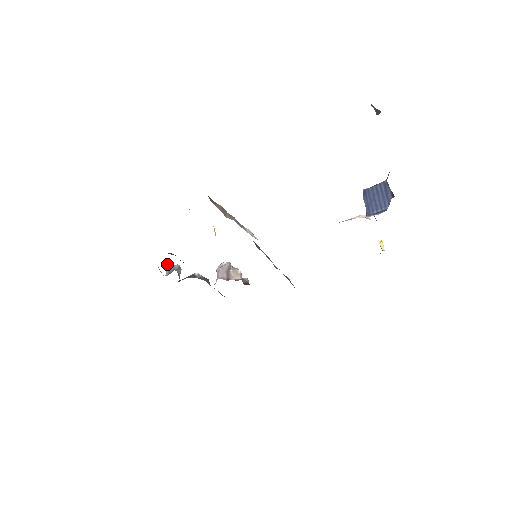
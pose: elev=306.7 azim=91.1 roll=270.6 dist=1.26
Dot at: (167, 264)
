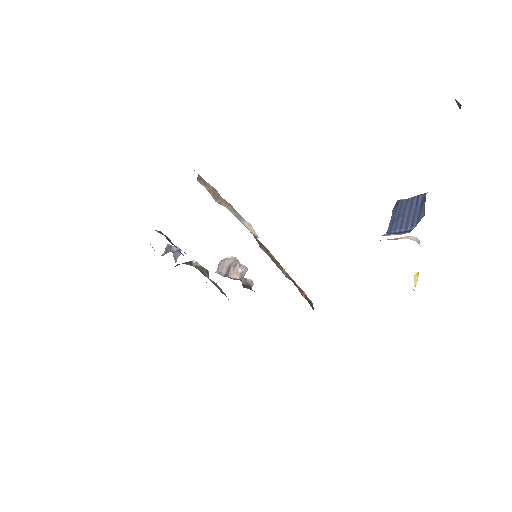
Dot at: (168, 244)
